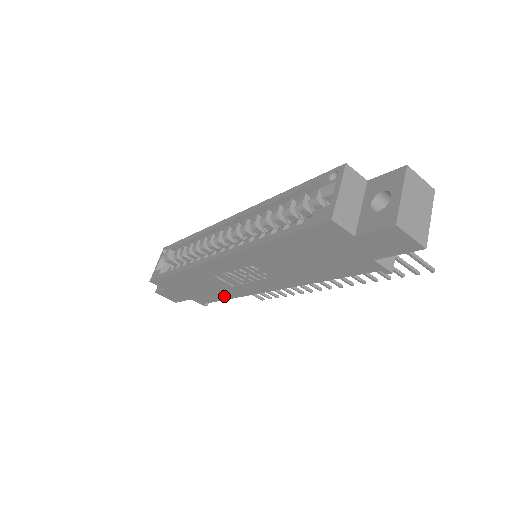
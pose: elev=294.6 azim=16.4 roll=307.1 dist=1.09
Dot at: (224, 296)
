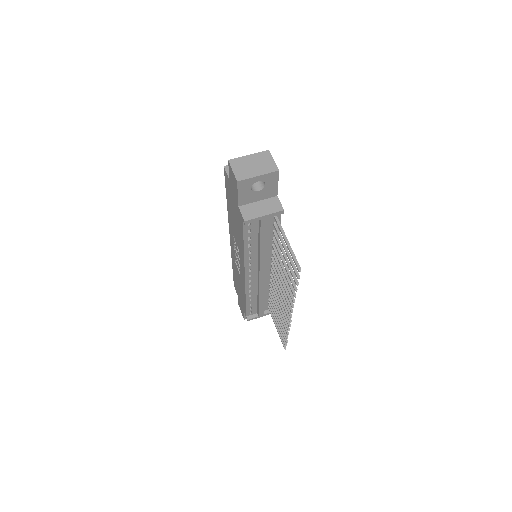
Dot at: (244, 296)
